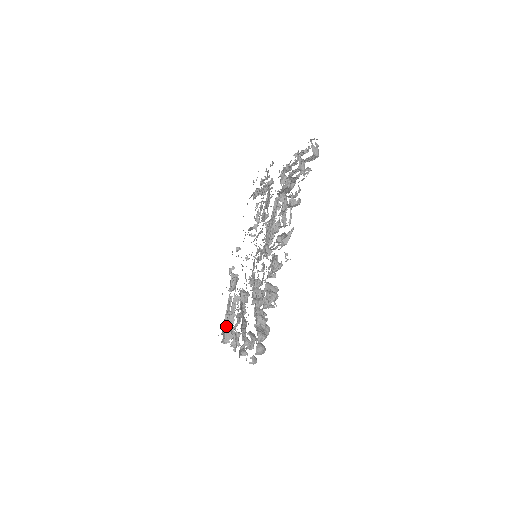
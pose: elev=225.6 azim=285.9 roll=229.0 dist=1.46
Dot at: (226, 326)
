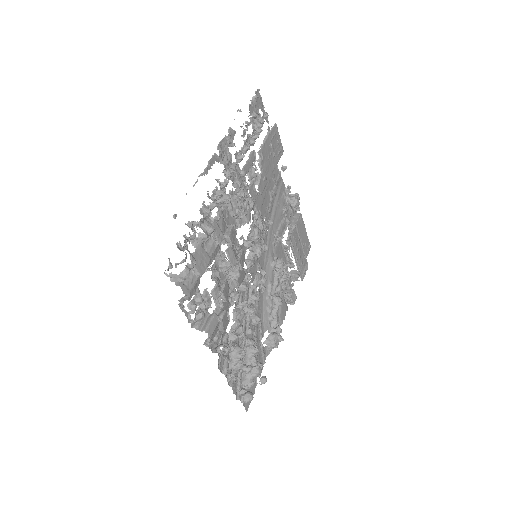
Dot at: occluded
